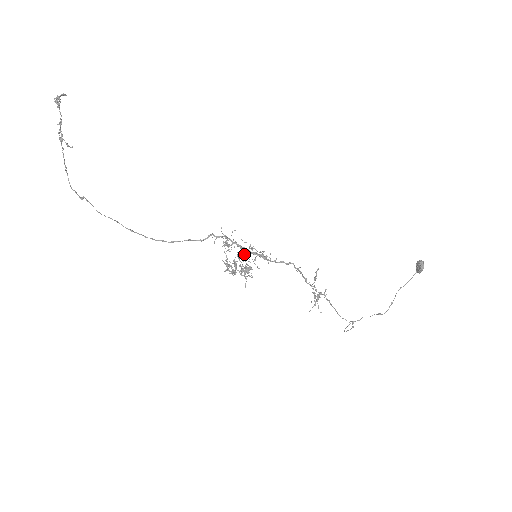
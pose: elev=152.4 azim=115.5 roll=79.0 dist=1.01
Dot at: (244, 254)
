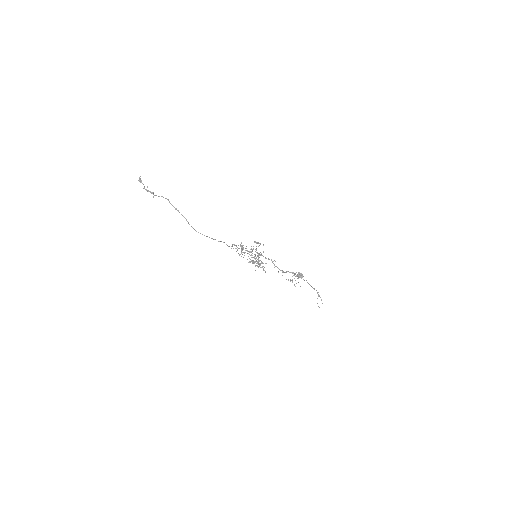
Dot at: (252, 250)
